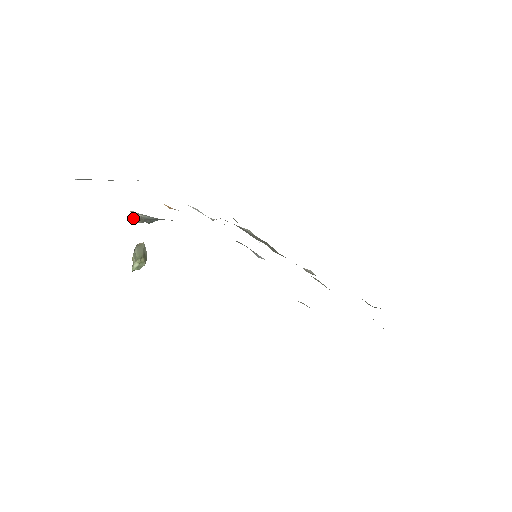
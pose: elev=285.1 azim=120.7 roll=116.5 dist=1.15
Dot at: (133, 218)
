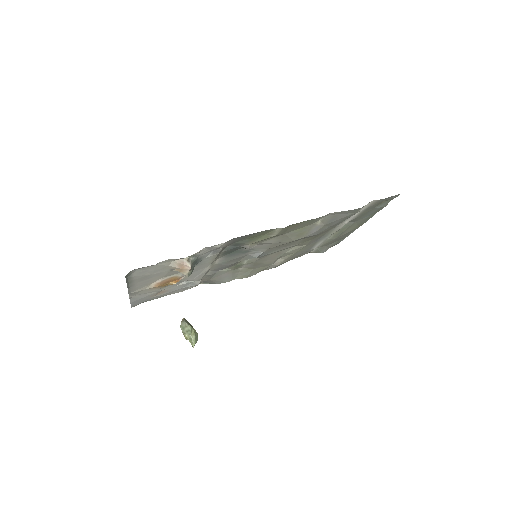
Dot at: (188, 264)
